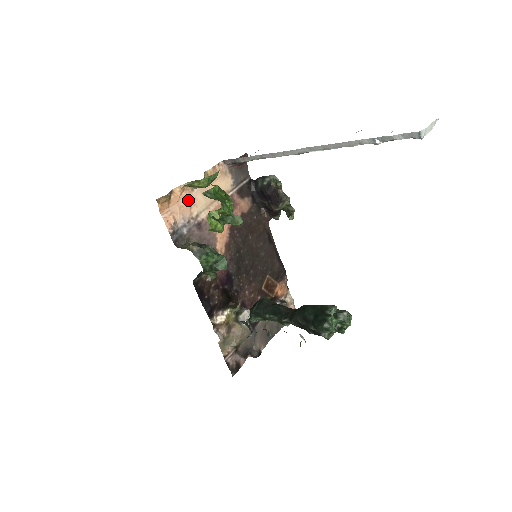
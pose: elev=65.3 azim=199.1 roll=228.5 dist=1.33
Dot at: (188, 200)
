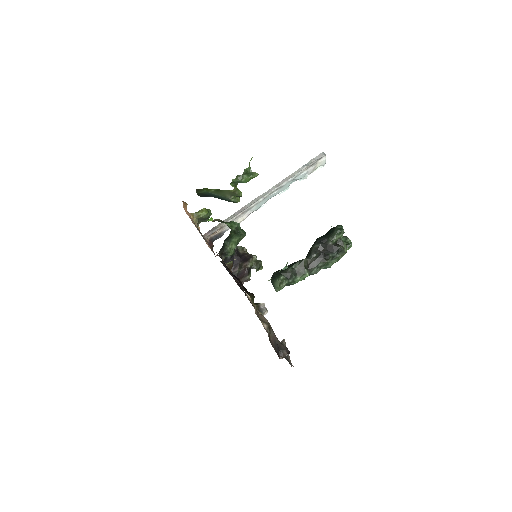
Dot at: occluded
